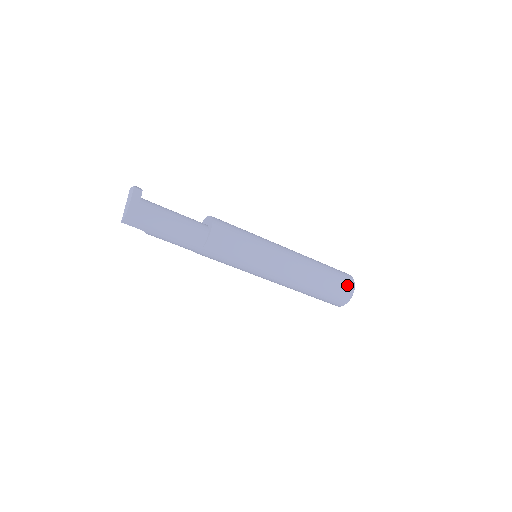
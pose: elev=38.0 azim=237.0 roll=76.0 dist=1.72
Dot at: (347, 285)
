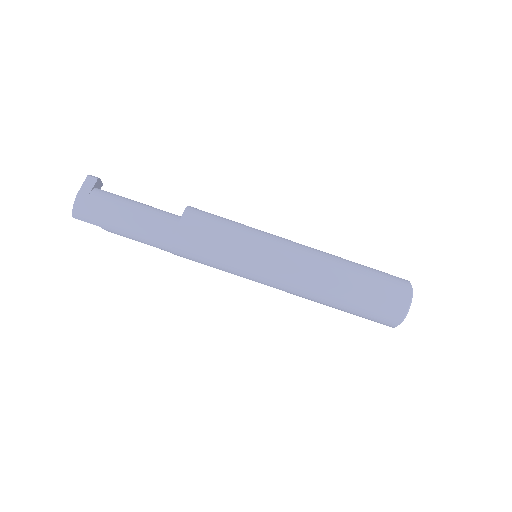
Dot at: (397, 293)
